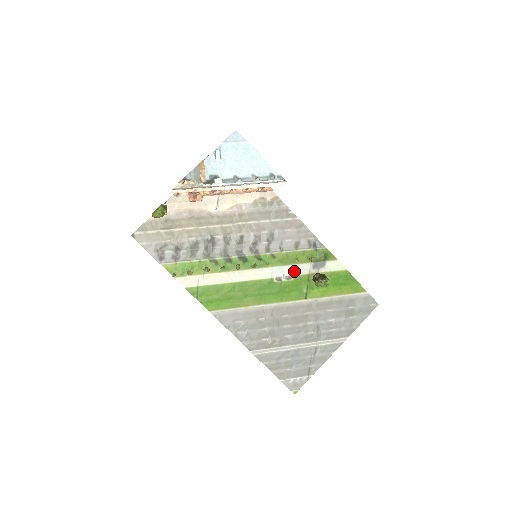
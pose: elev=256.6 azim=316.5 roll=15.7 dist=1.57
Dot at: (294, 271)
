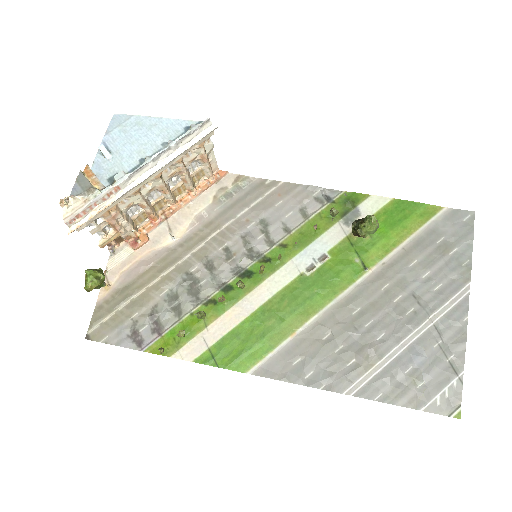
Dot at: (324, 246)
